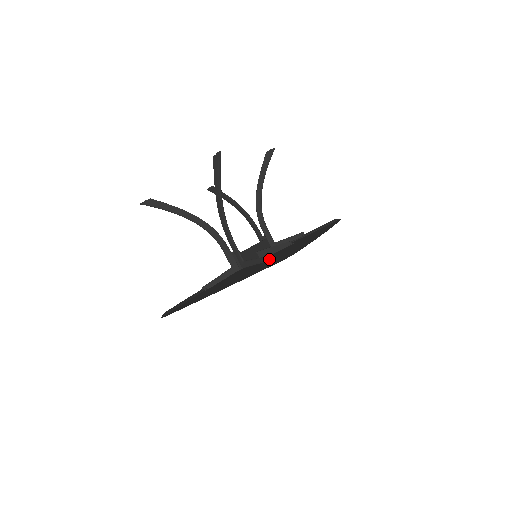
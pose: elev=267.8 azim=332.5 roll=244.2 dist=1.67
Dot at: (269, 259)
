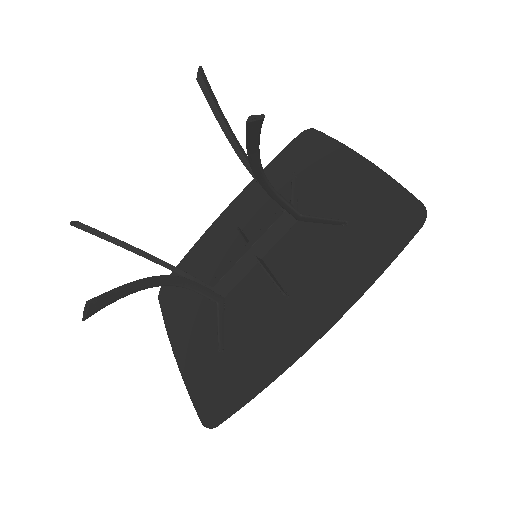
Dot at: (264, 282)
